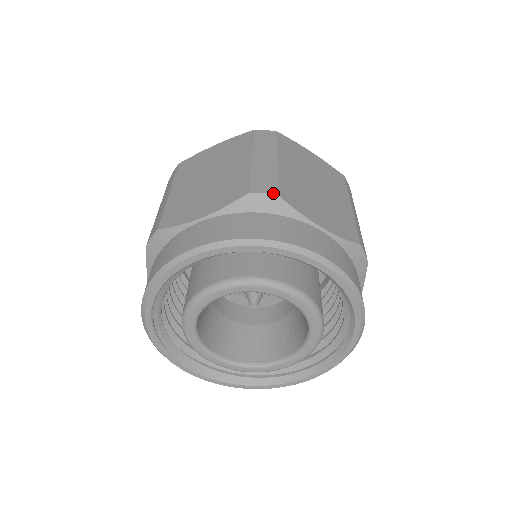
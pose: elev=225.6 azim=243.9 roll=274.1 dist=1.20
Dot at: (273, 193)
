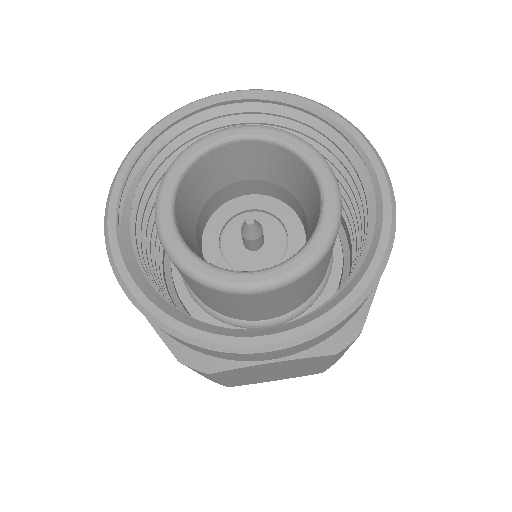
Dot at: occluded
